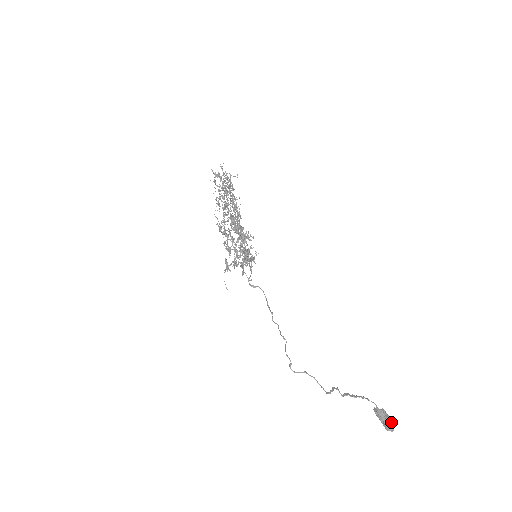
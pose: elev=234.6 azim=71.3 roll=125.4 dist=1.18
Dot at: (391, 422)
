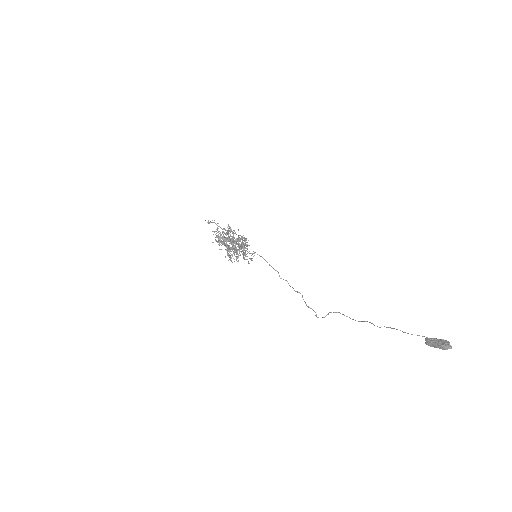
Dot at: (445, 341)
